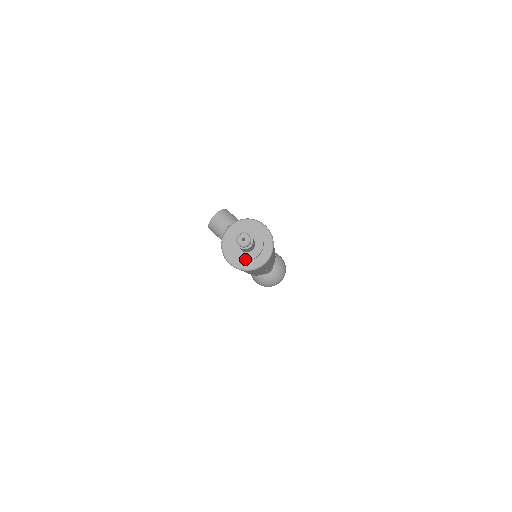
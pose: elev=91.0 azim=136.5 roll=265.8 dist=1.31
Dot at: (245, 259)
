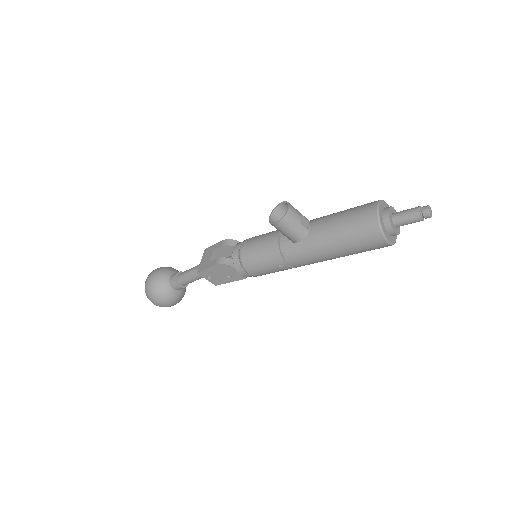
Dot at: (398, 234)
